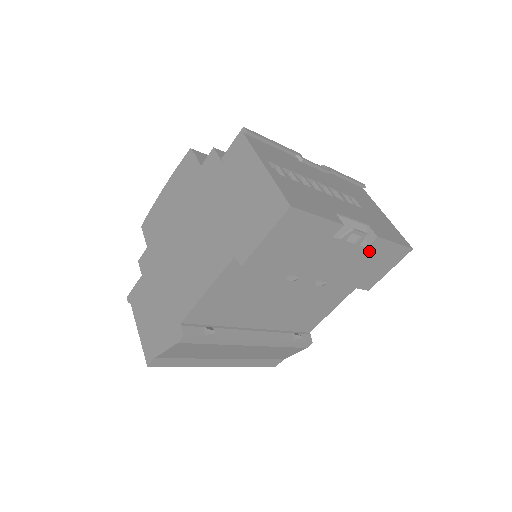
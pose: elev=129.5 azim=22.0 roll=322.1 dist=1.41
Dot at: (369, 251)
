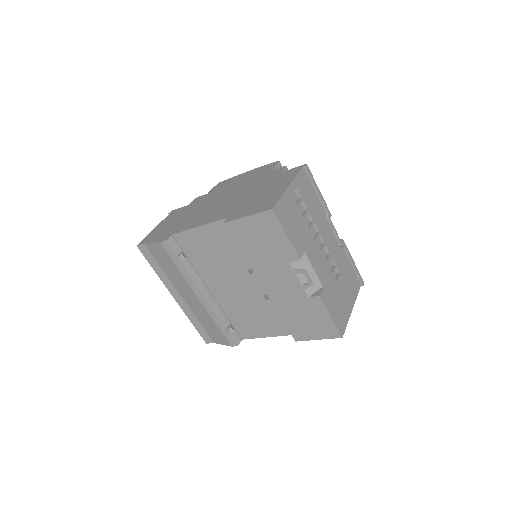
Dot at: (309, 303)
